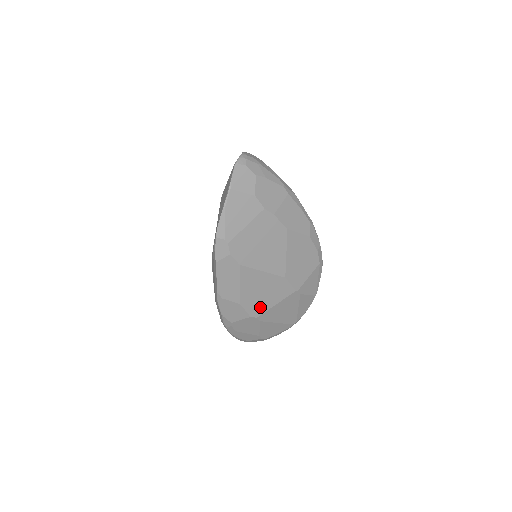
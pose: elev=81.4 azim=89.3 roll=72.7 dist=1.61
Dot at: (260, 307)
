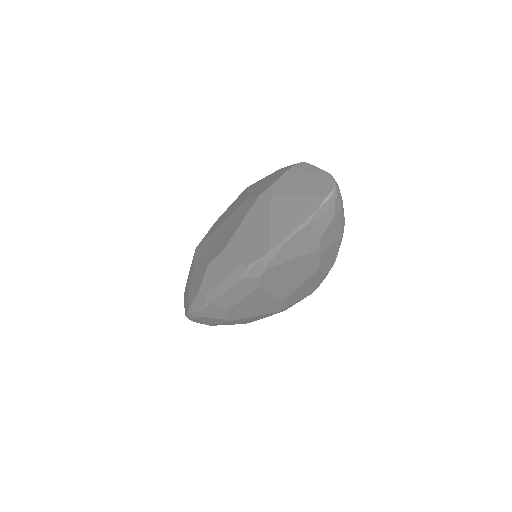
Dot at: (240, 315)
